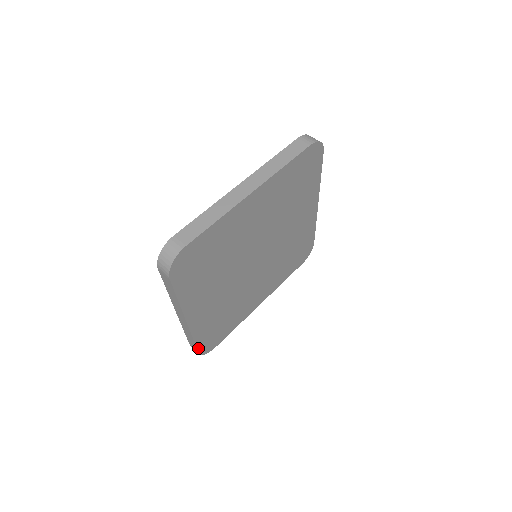
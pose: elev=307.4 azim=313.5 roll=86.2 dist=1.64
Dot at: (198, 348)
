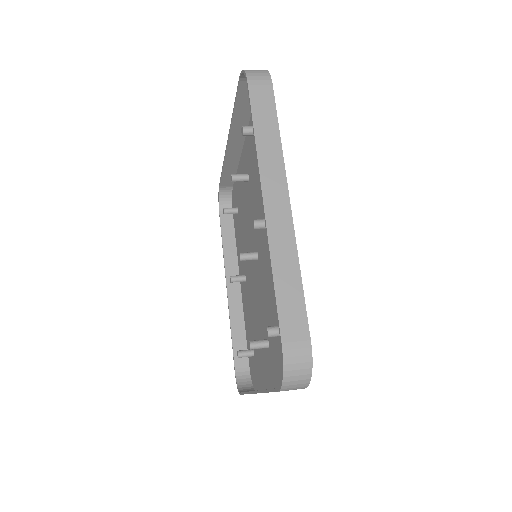
Dot at: (306, 322)
